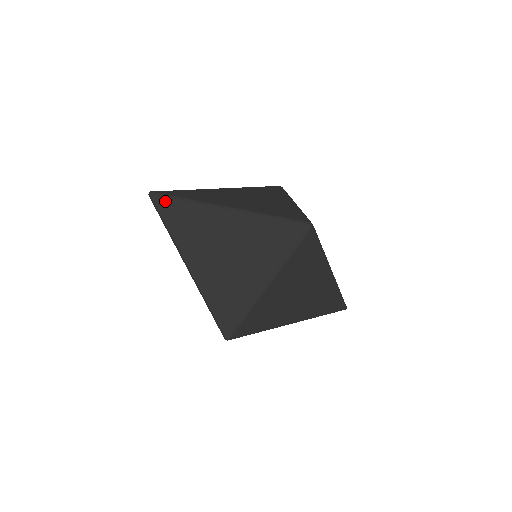
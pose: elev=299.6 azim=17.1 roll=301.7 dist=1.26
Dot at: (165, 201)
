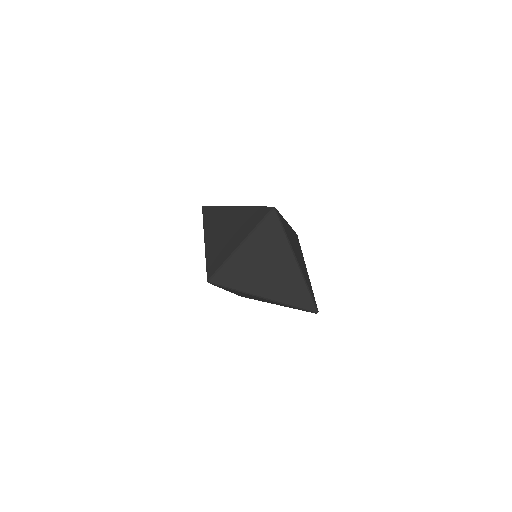
Dot at: (208, 208)
